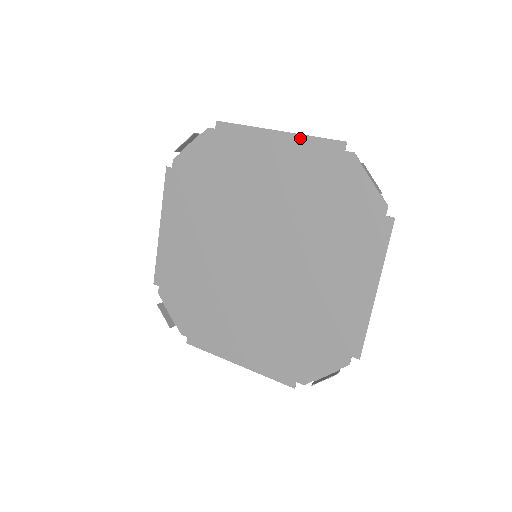
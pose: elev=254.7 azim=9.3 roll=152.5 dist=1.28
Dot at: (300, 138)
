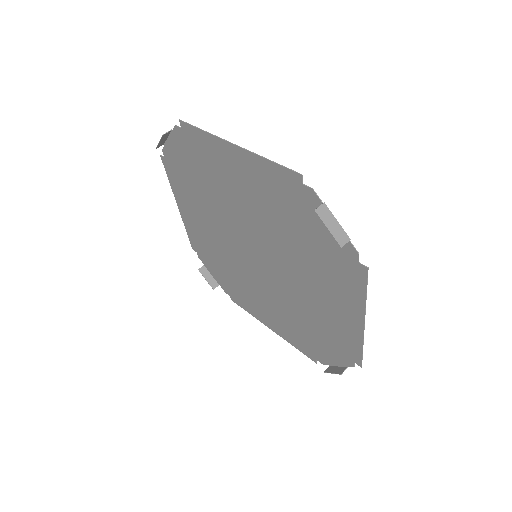
Dot at: (256, 158)
